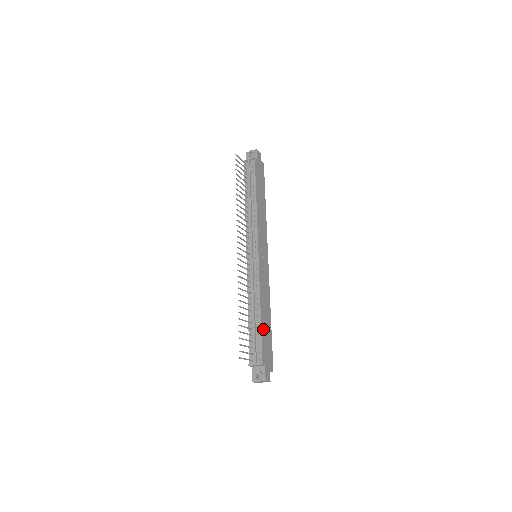
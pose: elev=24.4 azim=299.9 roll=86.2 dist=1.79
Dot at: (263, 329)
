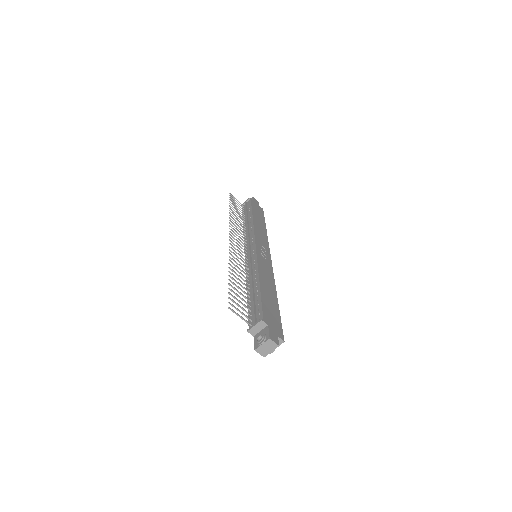
Dot at: (264, 297)
